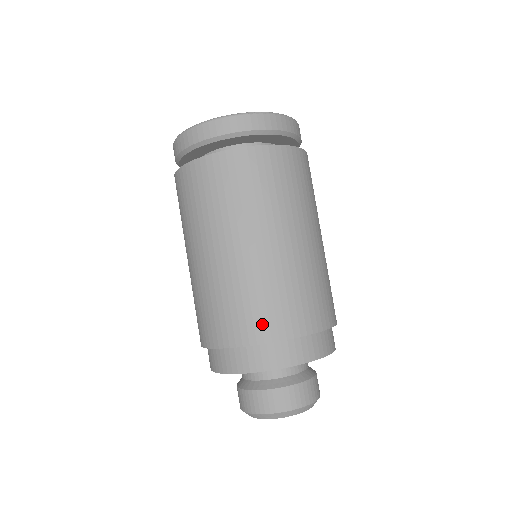
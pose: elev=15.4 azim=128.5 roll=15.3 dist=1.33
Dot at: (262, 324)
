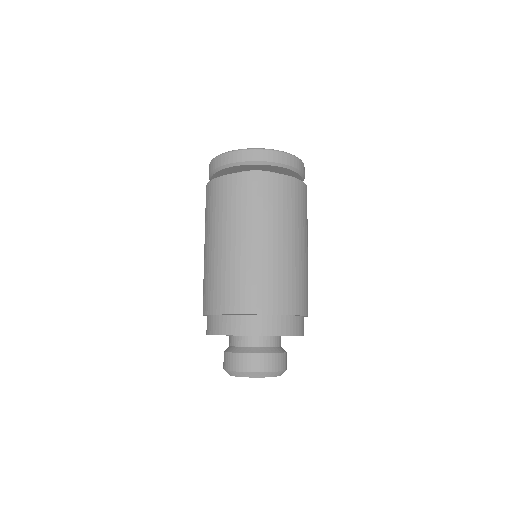
Dot at: (288, 301)
